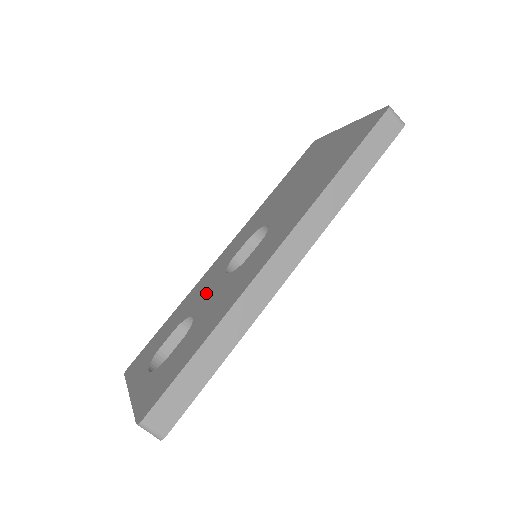
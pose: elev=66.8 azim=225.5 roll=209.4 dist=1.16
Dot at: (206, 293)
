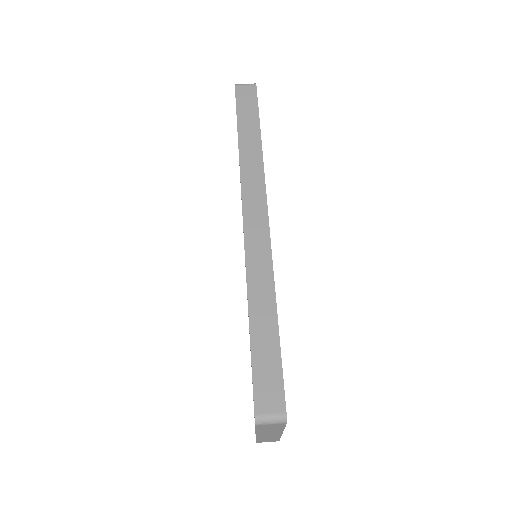
Dot at: occluded
